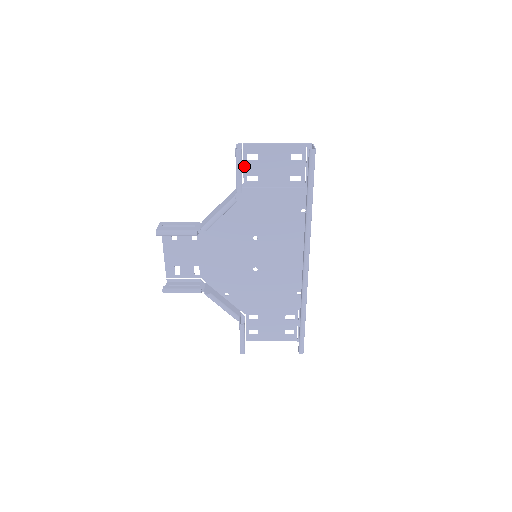
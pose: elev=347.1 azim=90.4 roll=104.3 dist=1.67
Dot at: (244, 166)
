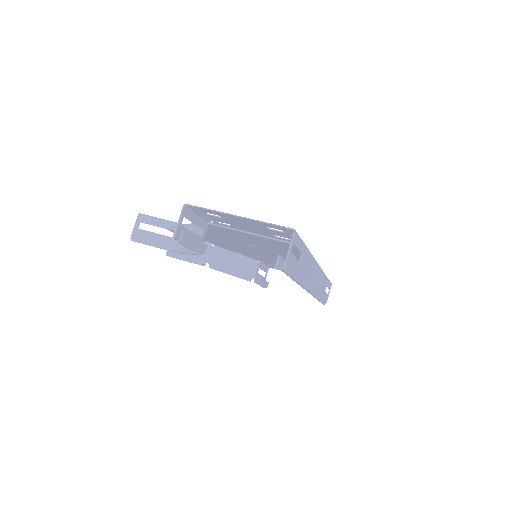
Dot at: (206, 216)
